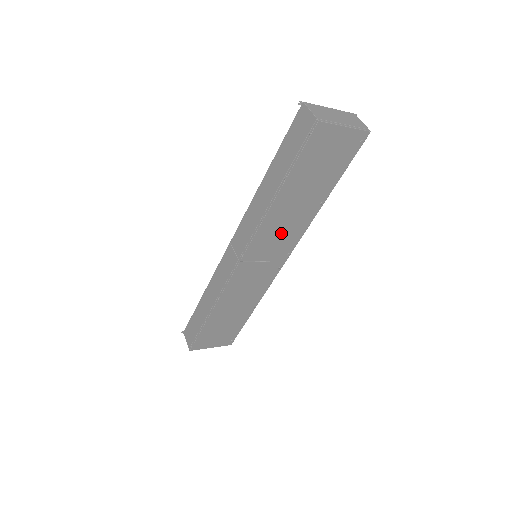
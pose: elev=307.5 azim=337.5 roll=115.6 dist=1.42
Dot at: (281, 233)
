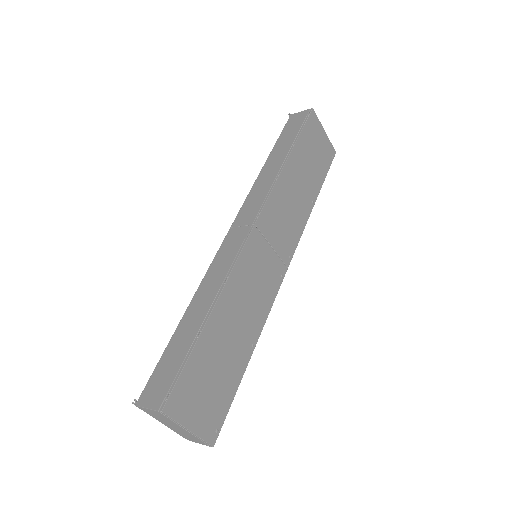
Dot at: (287, 214)
